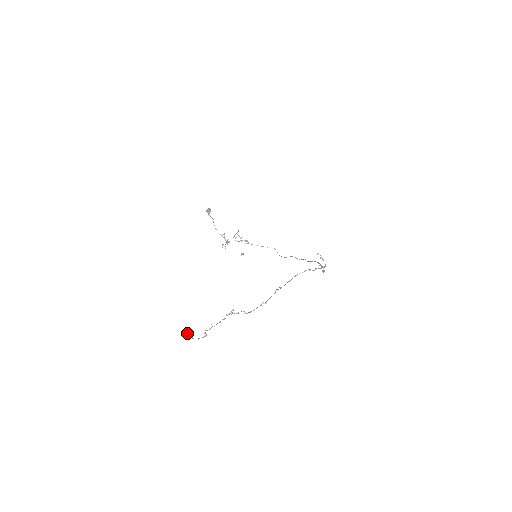
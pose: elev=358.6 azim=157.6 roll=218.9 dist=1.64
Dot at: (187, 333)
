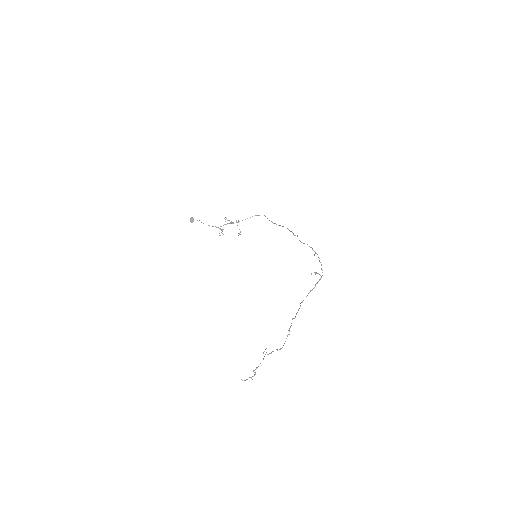
Dot at: occluded
